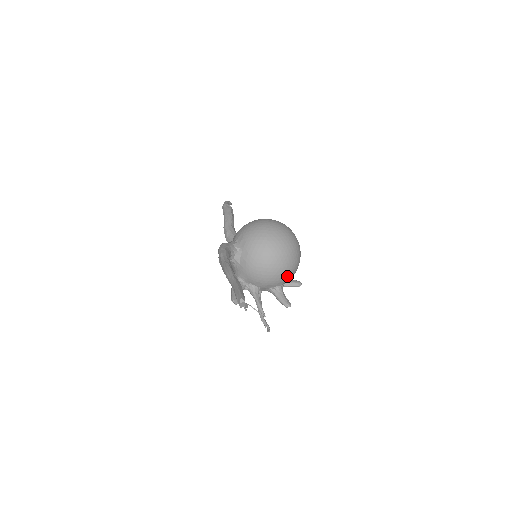
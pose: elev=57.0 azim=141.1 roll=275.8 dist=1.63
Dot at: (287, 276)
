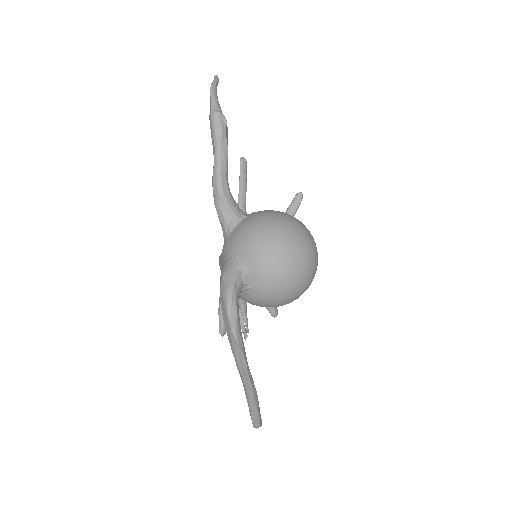
Dot at: occluded
